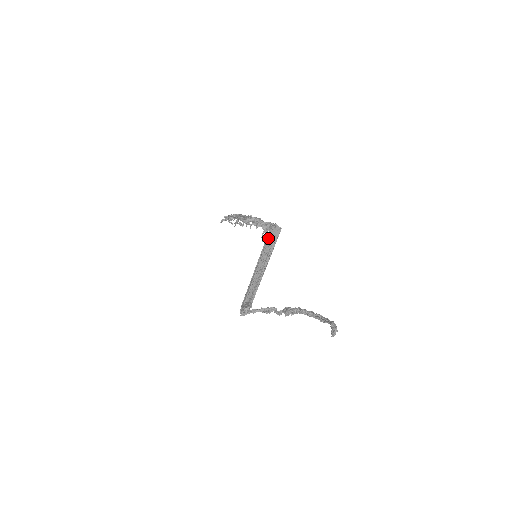
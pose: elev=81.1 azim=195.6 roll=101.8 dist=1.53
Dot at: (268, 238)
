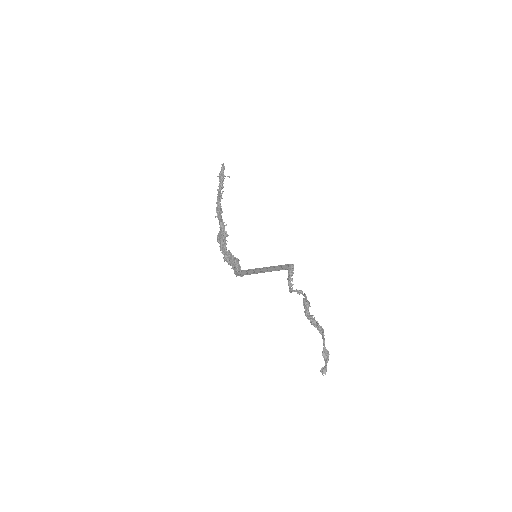
Dot at: (243, 273)
